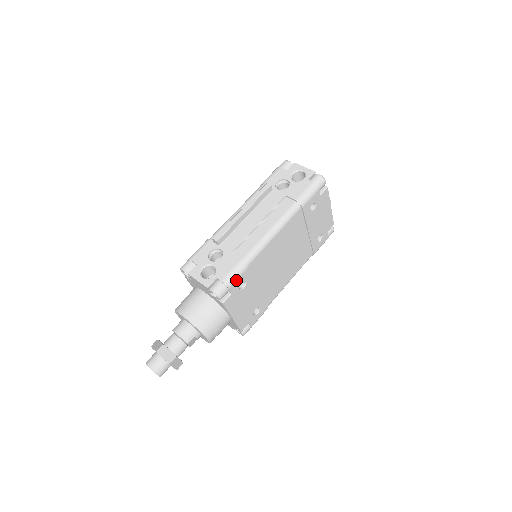
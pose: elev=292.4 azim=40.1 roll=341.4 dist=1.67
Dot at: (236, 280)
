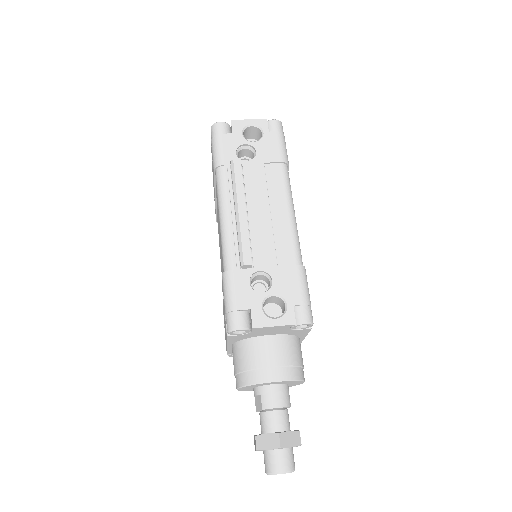
Dot at: (308, 292)
